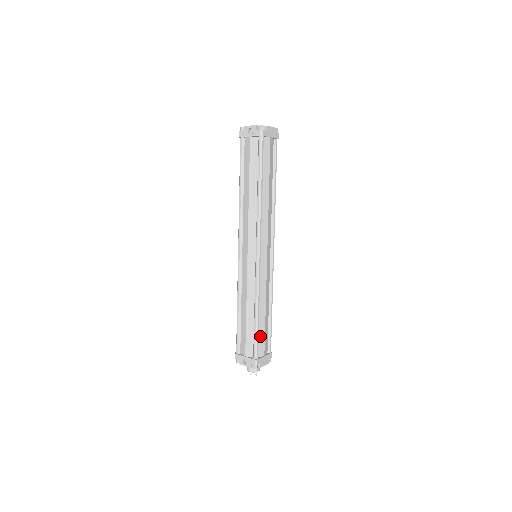
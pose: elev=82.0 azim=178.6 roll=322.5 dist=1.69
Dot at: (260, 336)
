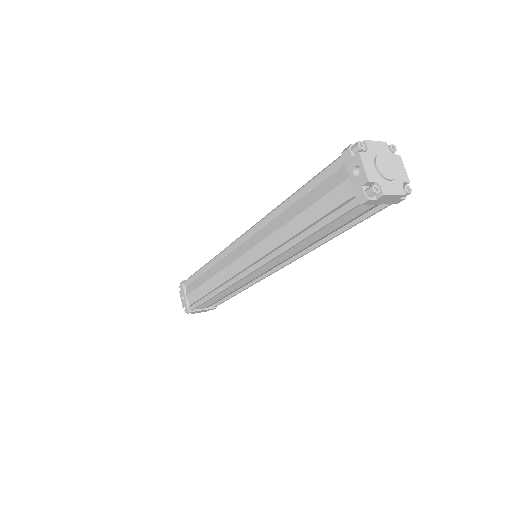
Dot at: (207, 302)
